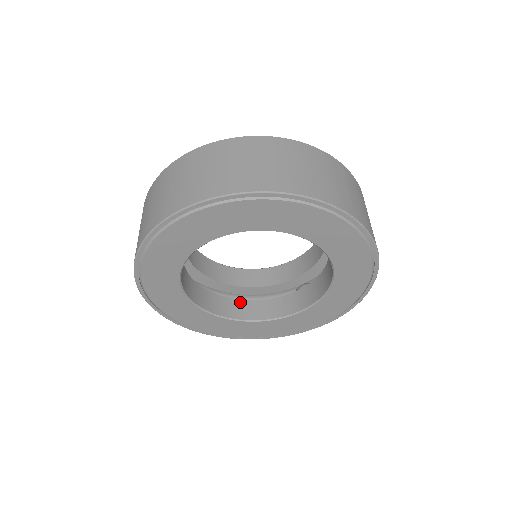
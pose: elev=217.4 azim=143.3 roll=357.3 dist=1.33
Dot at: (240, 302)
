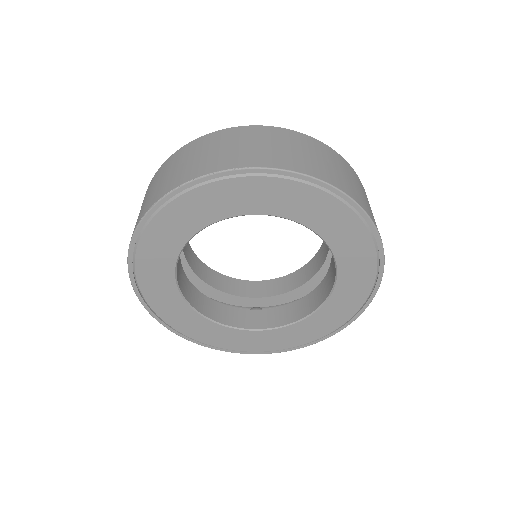
Dot at: (300, 302)
